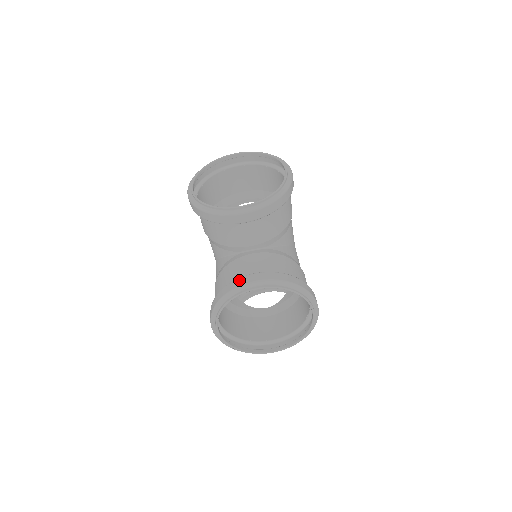
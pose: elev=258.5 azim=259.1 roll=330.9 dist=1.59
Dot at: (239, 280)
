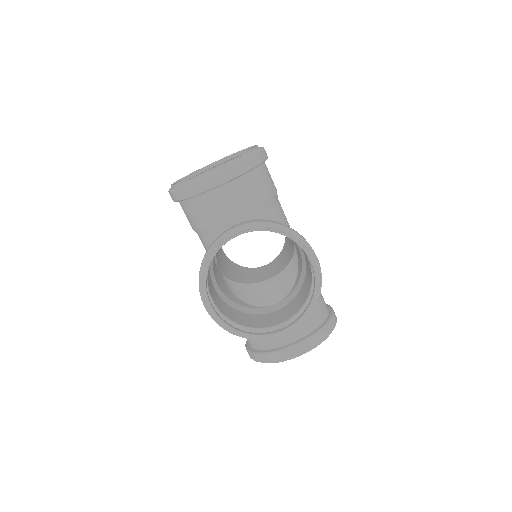
Dot at: (219, 235)
